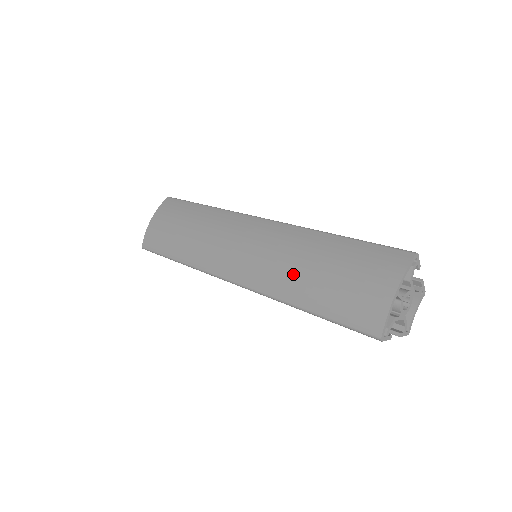
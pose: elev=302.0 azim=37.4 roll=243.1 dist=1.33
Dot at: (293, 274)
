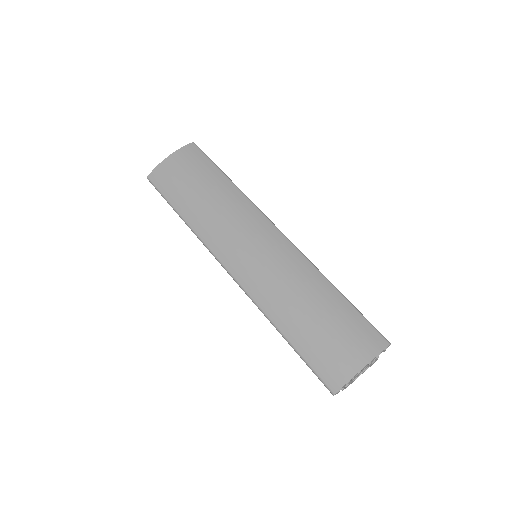
Dot at: (288, 302)
